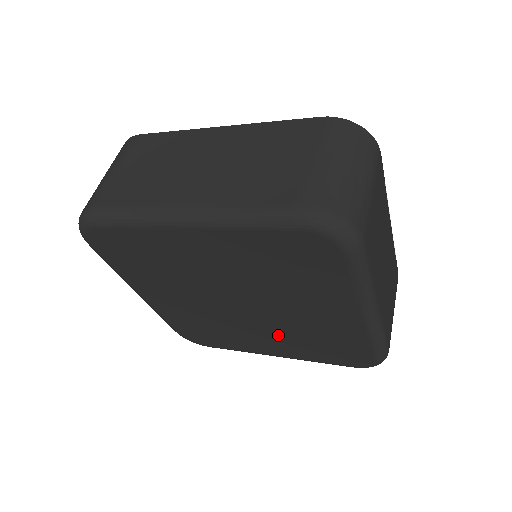
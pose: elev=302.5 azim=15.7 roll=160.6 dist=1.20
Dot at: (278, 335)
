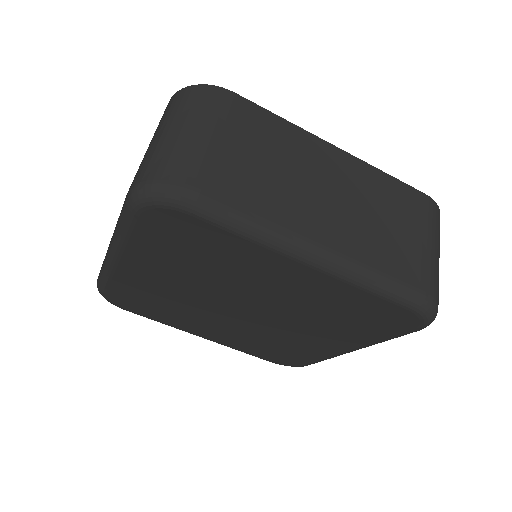
Dot at: (239, 332)
